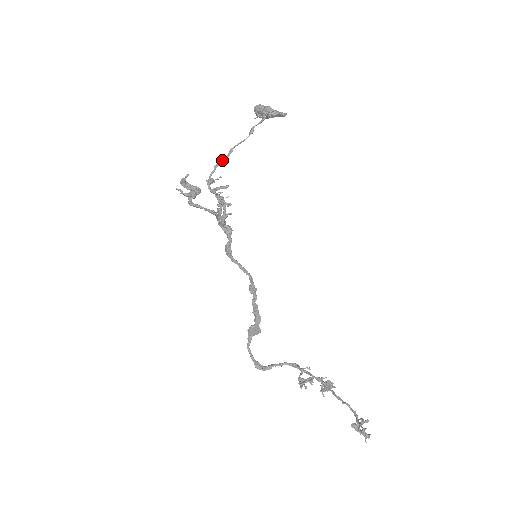
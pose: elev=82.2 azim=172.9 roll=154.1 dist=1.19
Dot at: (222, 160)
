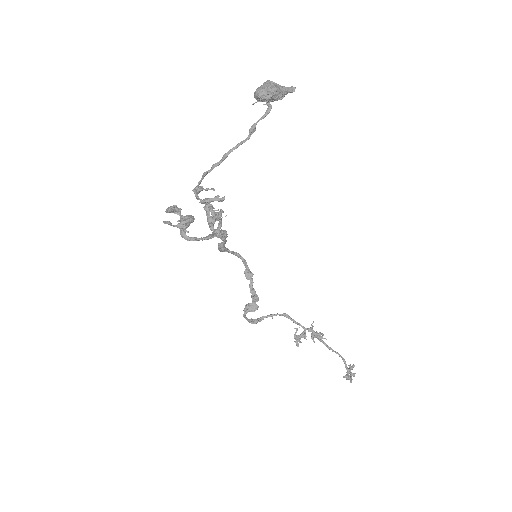
Dot at: (213, 167)
